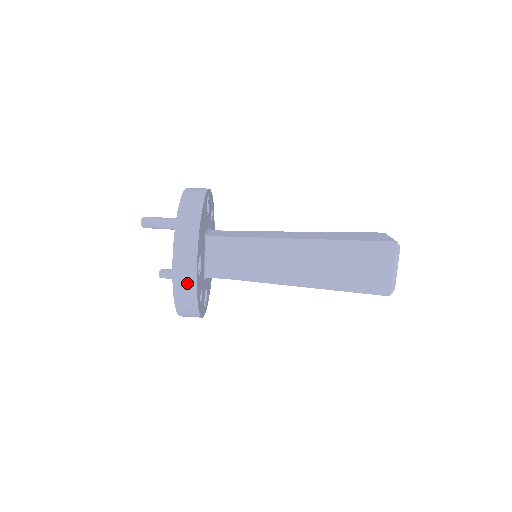
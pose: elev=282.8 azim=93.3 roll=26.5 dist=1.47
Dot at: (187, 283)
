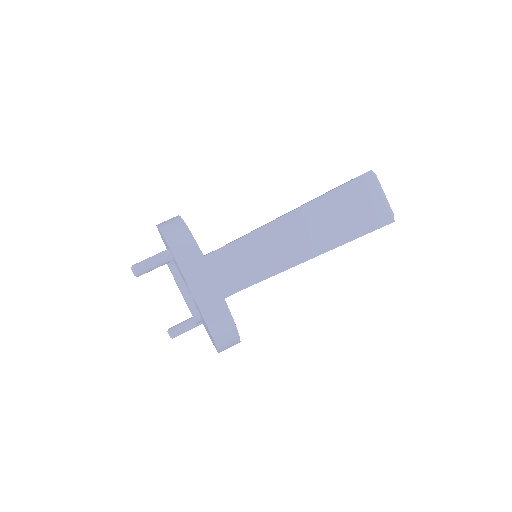
Dot at: (213, 300)
